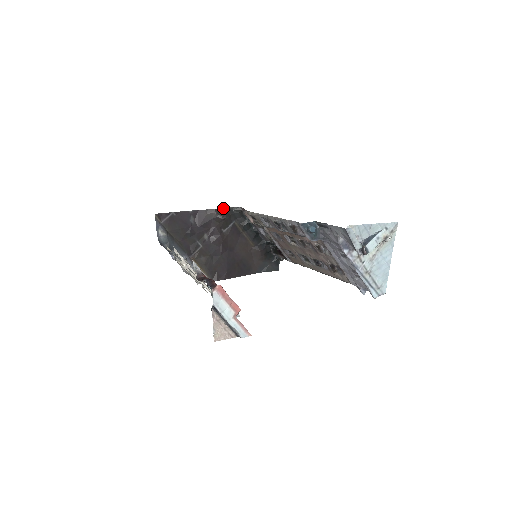
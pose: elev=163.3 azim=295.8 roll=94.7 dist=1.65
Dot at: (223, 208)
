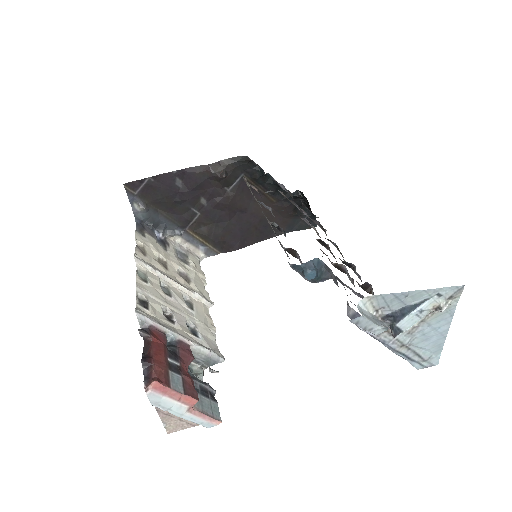
Dot at: (222, 160)
